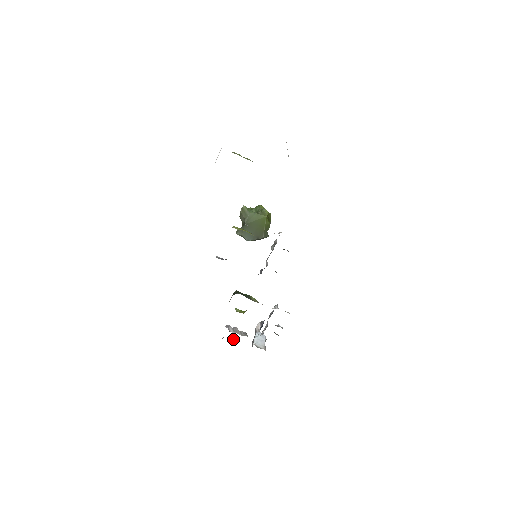
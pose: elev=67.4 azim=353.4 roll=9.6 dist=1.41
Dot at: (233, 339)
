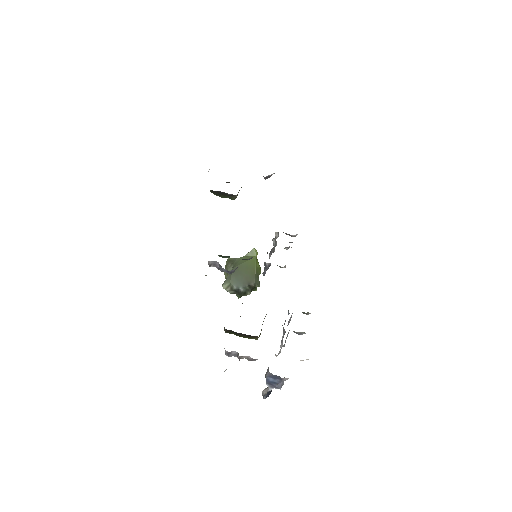
Dot at: occluded
